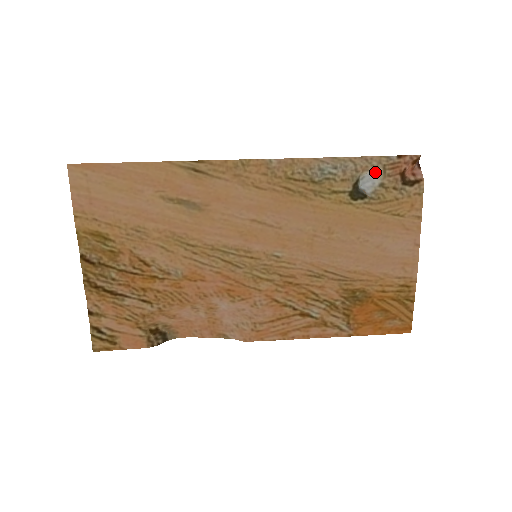
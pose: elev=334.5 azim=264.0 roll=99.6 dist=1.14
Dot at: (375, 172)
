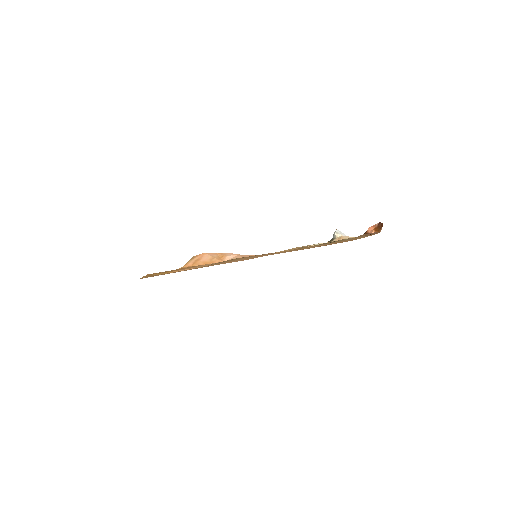
Dot at: (347, 236)
